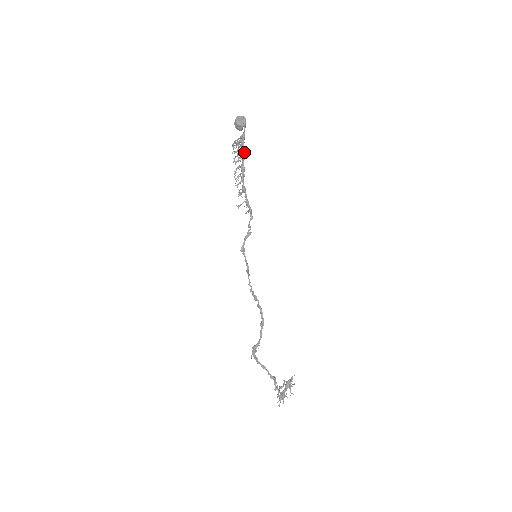
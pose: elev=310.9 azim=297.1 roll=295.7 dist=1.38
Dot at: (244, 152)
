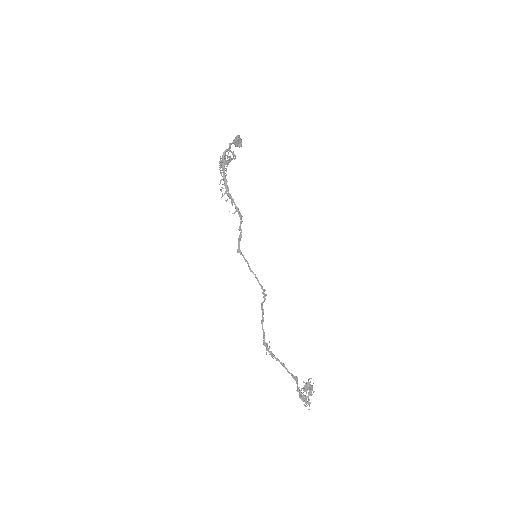
Dot at: (223, 166)
